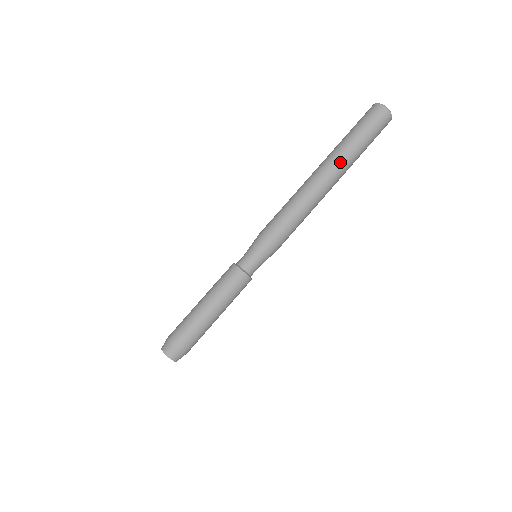
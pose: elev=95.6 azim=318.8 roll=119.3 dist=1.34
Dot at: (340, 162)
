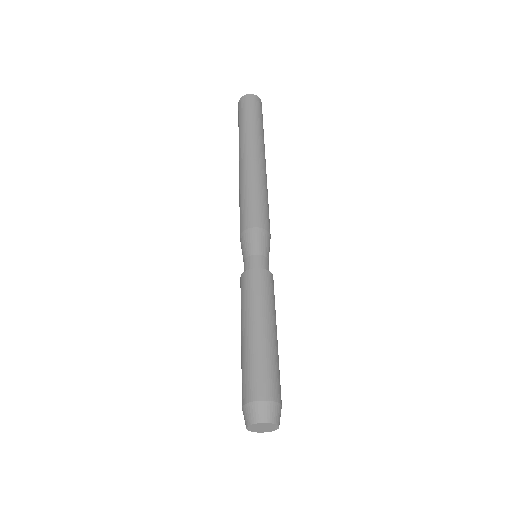
Dot at: (242, 144)
